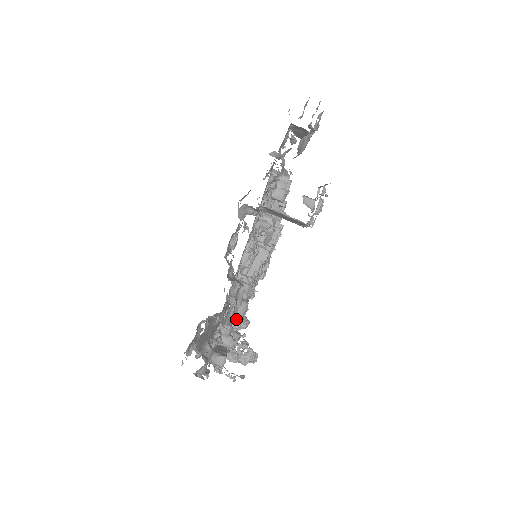
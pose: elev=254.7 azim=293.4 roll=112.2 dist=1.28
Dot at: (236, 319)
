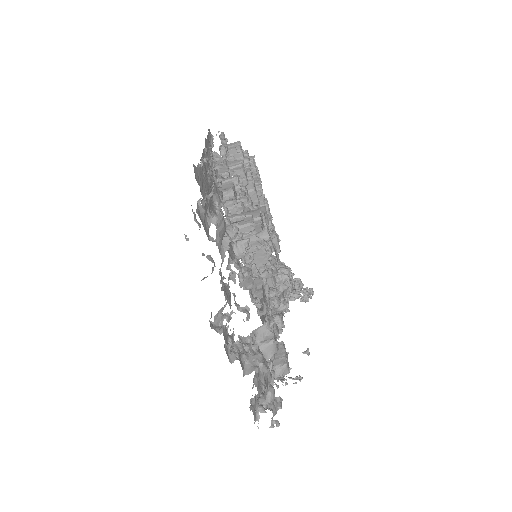
Dot at: (273, 355)
